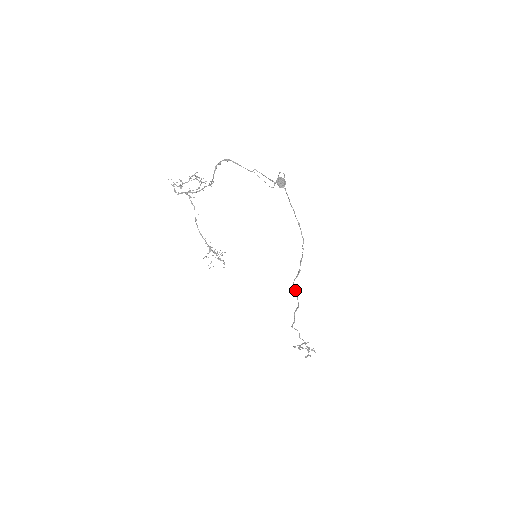
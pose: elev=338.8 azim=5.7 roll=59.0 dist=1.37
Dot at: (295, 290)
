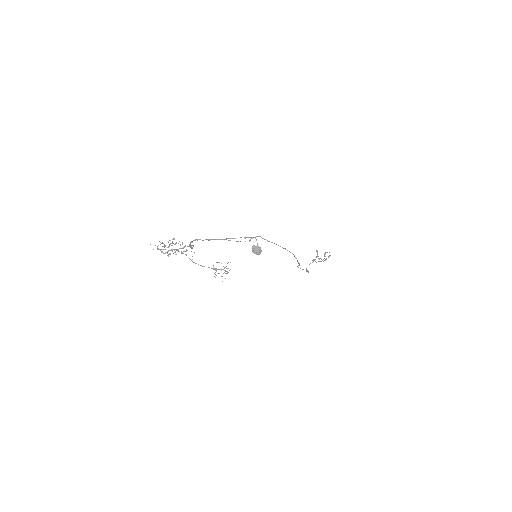
Dot at: occluded
